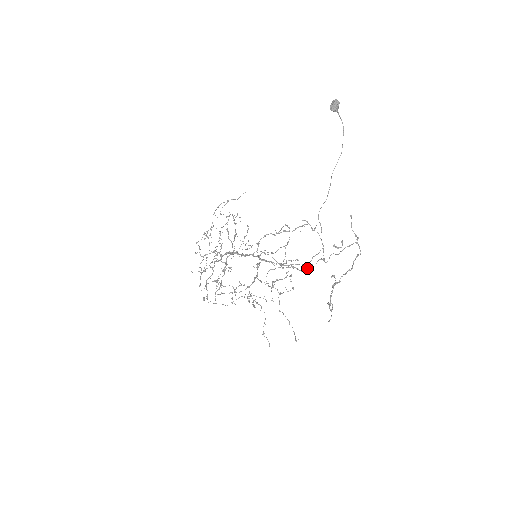
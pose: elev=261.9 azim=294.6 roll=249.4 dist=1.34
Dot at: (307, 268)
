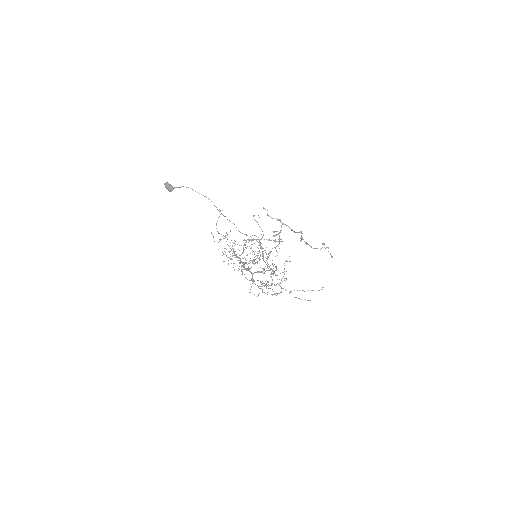
Dot at: occluded
